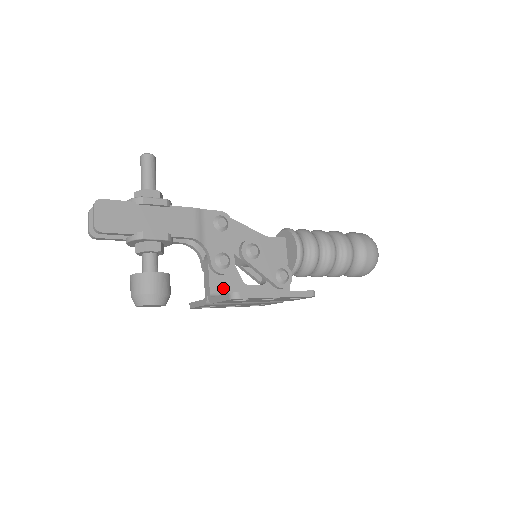
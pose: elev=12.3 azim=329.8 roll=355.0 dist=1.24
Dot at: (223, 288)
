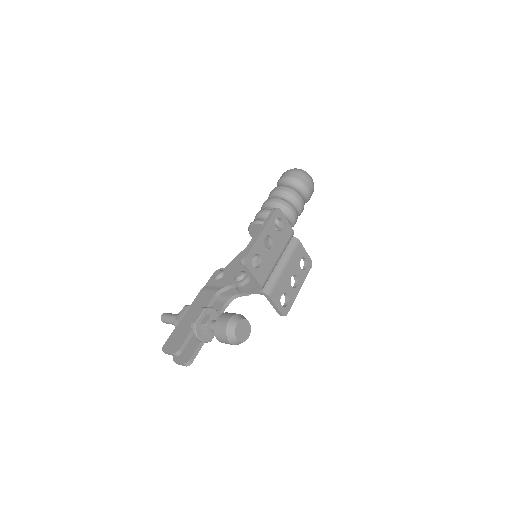
Dot at: occluded
